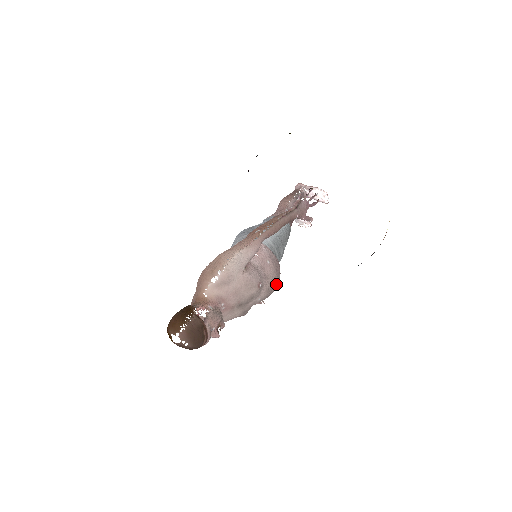
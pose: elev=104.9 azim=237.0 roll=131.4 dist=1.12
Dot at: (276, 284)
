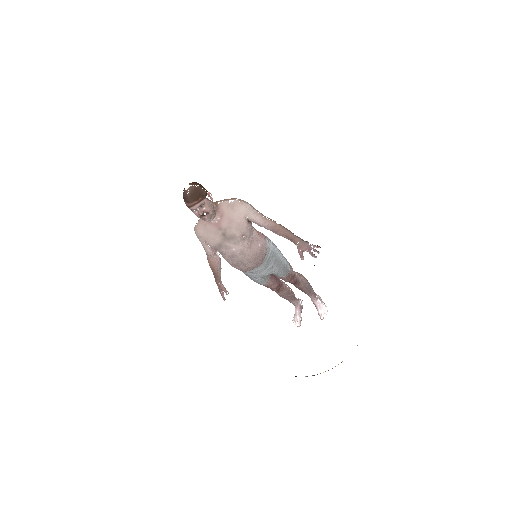
Dot at: (249, 261)
